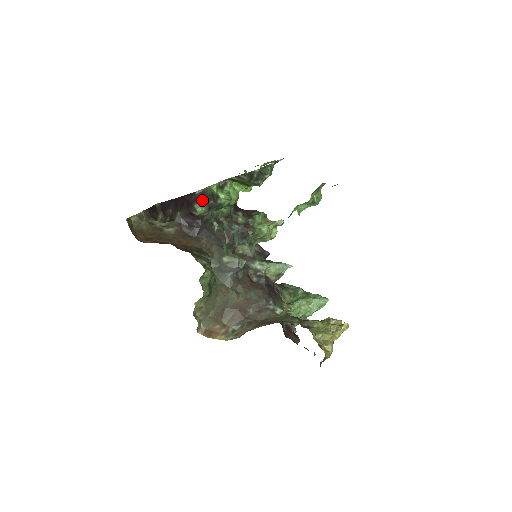
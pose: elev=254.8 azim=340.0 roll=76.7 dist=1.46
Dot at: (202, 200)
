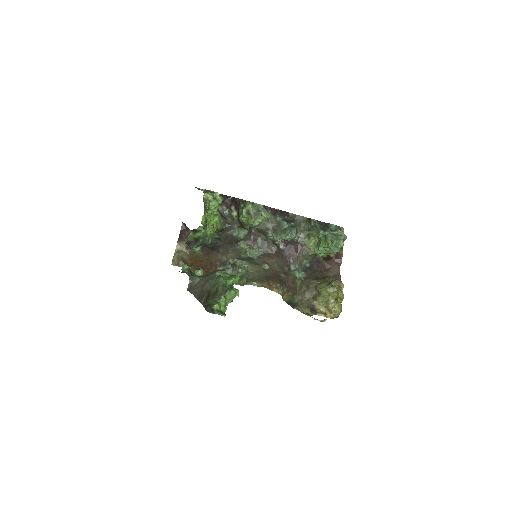
Dot at: (193, 247)
